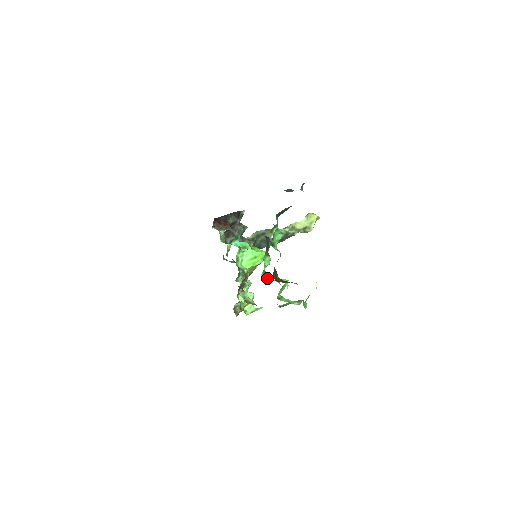
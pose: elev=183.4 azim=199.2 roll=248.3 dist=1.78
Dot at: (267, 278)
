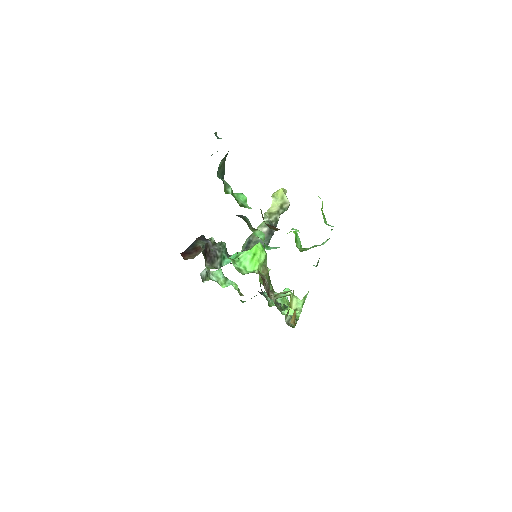
Dot at: (275, 248)
